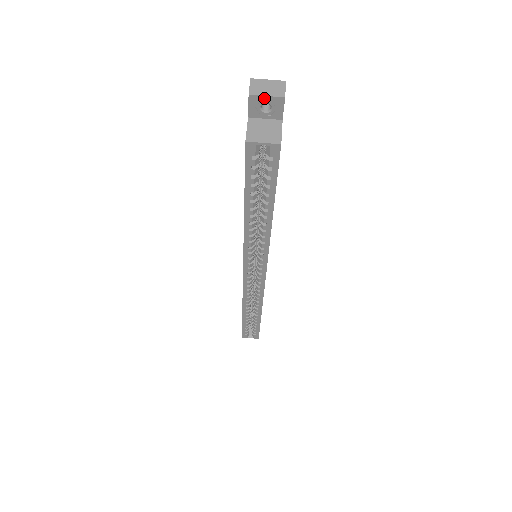
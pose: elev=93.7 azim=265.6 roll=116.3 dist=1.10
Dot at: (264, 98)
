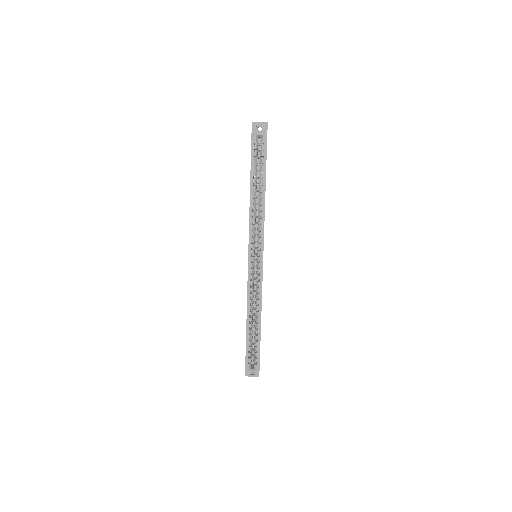
Dot at: (259, 123)
